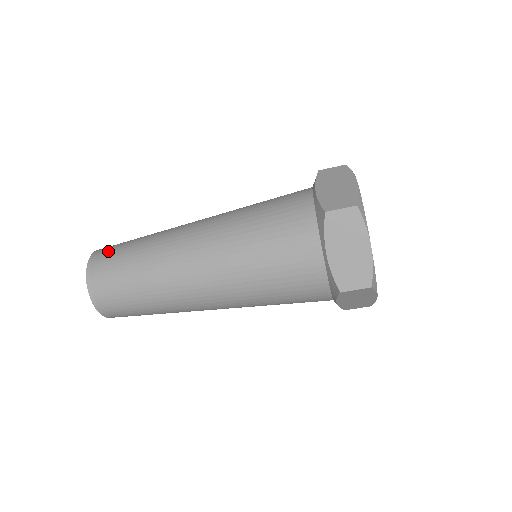
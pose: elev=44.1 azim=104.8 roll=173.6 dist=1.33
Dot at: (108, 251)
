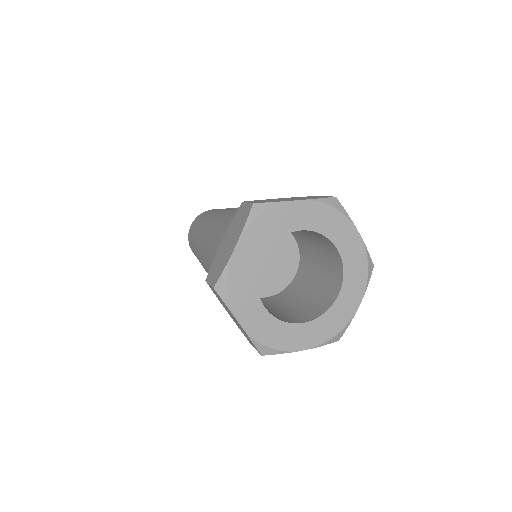
Dot at: (194, 224)
